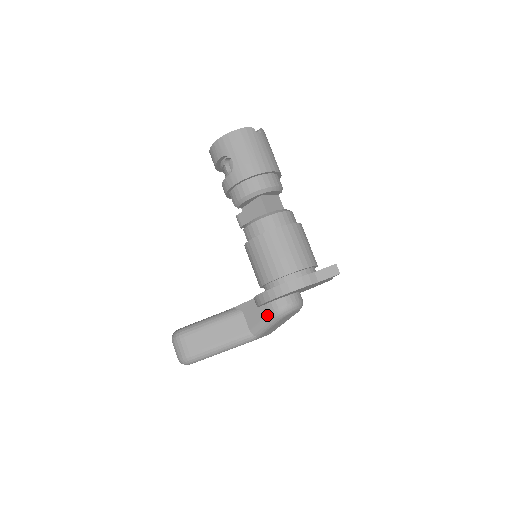
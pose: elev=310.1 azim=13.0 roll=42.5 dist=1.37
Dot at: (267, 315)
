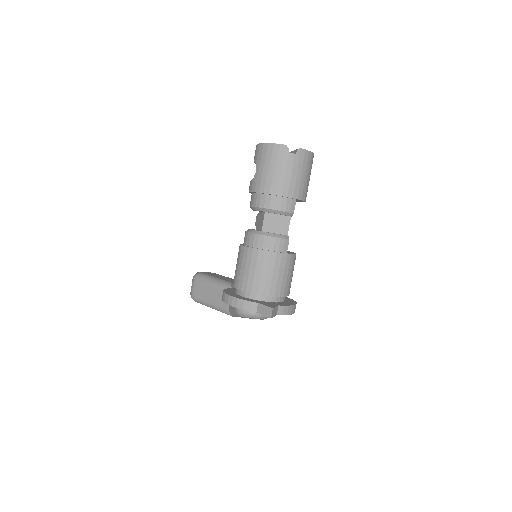
Dot at: (234, 307)
